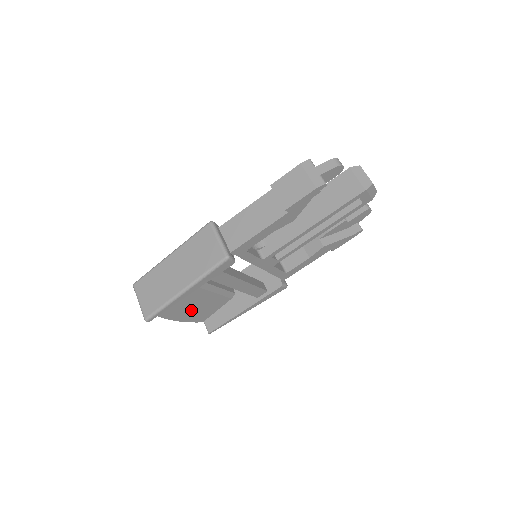
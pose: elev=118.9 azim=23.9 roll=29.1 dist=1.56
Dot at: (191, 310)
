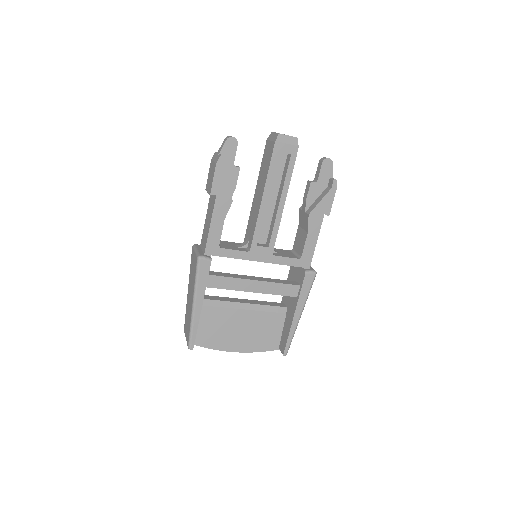
Dot at: (249, 337)
